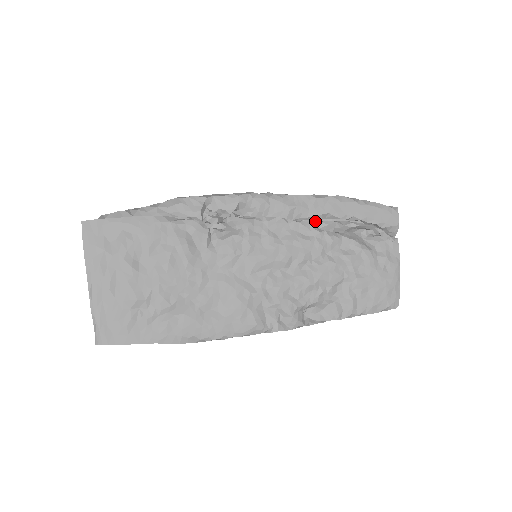
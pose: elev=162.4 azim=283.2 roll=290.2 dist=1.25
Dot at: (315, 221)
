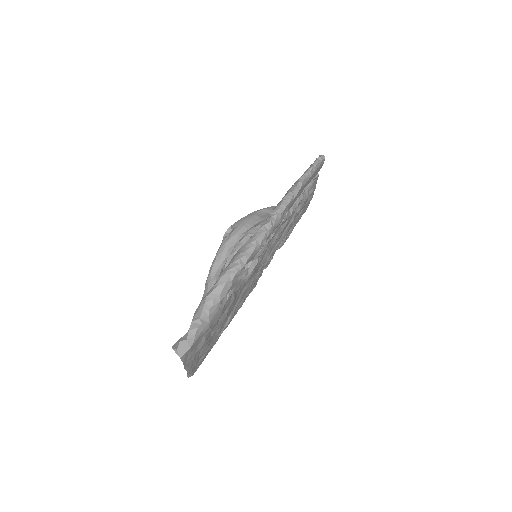
Dot at: occluded
